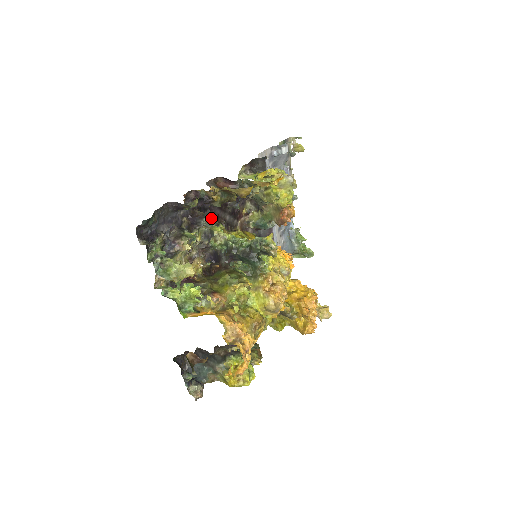
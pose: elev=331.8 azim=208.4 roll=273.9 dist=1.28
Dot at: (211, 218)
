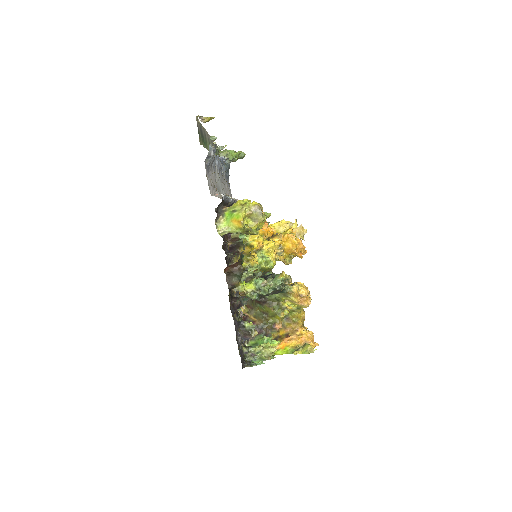
Dot at: occluded
